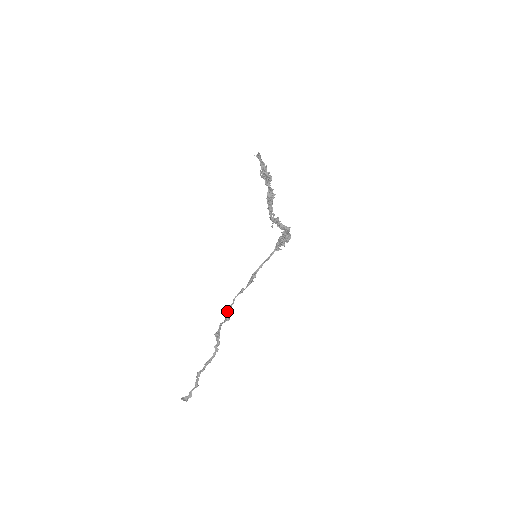
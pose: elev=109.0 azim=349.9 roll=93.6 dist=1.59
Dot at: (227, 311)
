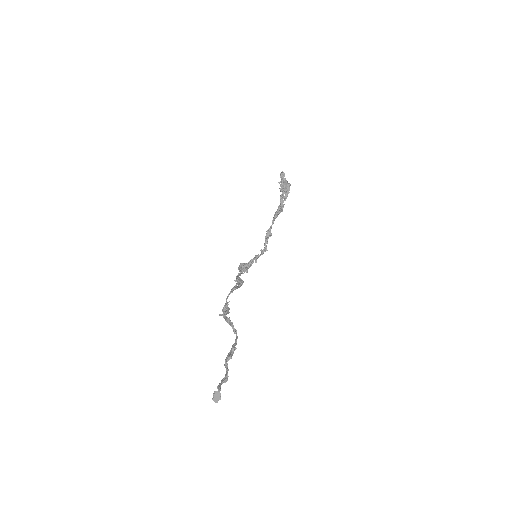
Dot at: (229, 301)
